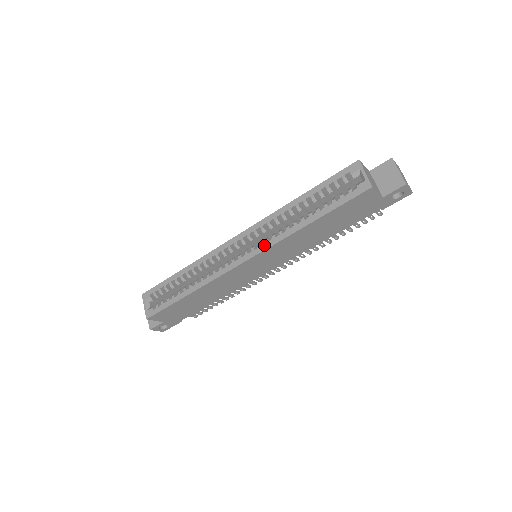
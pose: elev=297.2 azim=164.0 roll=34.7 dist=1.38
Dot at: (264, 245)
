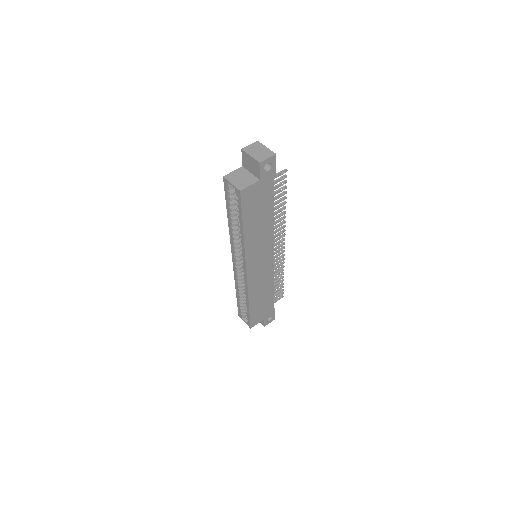
Dot at: (243, 258)
